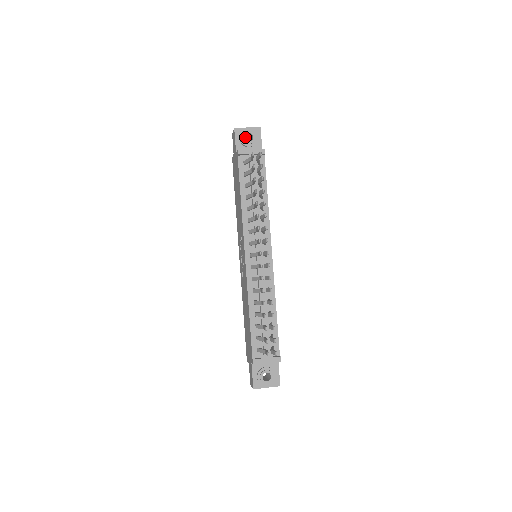
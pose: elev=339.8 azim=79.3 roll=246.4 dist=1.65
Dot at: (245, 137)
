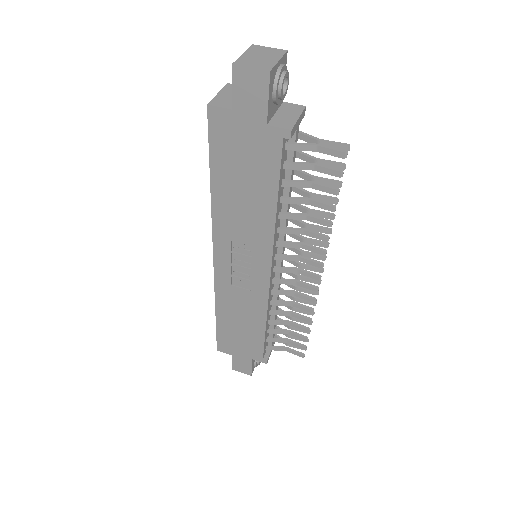
Dot at: occluded
